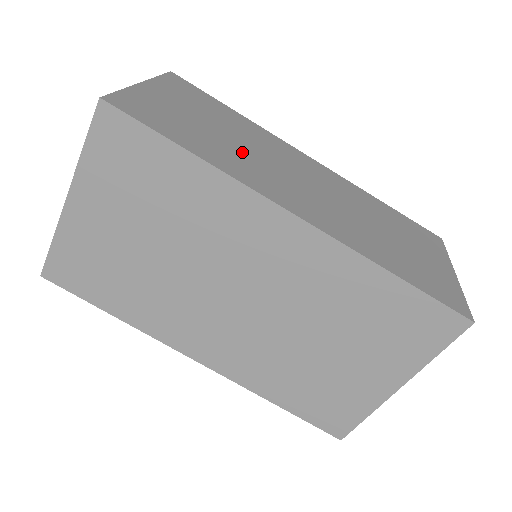
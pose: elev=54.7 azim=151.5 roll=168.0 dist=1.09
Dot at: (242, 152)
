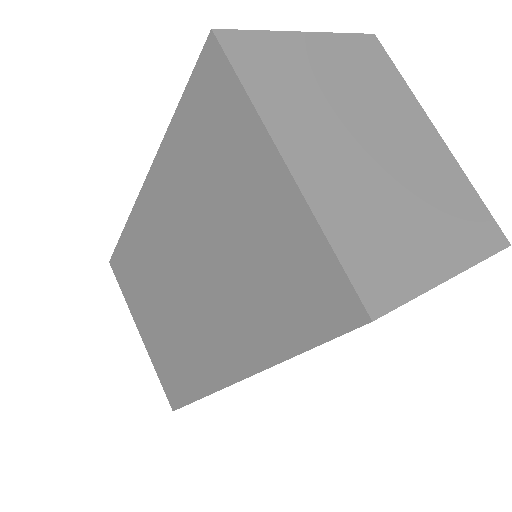
Dot at: occluded
